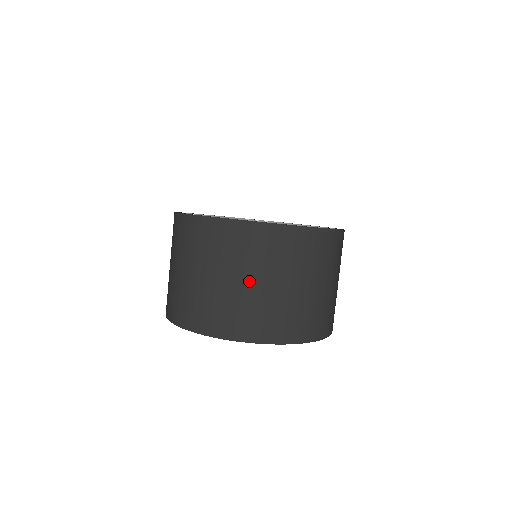
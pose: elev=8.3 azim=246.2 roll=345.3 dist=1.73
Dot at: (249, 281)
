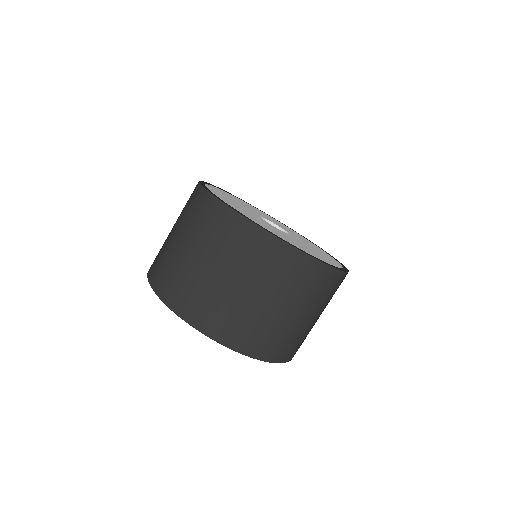
Dot at: (287, 309)
